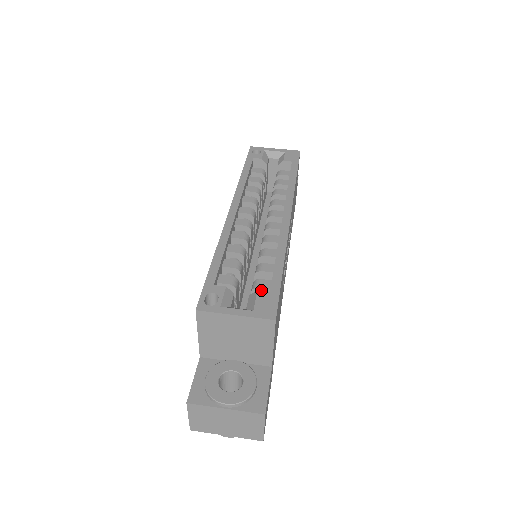
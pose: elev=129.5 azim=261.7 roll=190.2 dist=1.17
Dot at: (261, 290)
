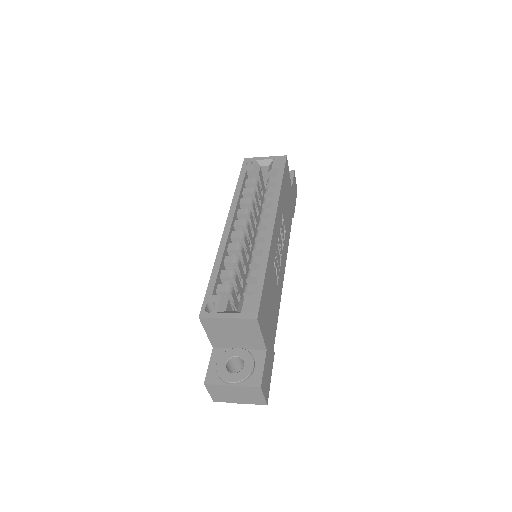
Dot at: (250, 293)
